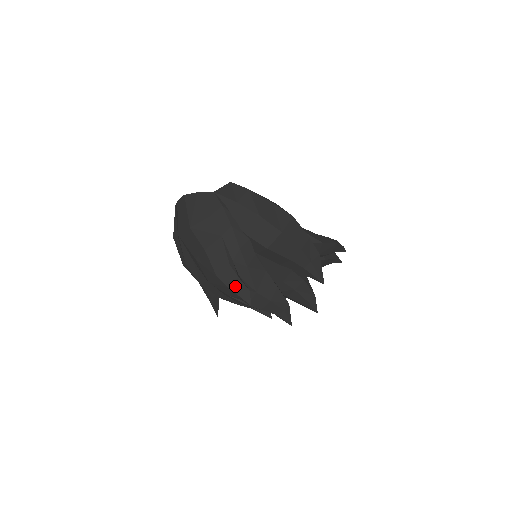
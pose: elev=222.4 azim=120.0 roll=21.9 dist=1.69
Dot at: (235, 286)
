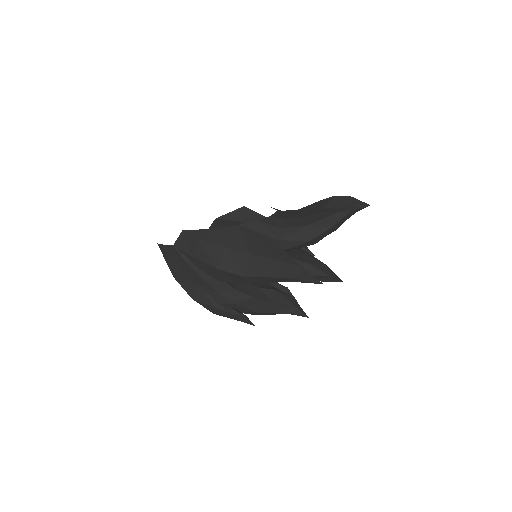
Dot at: (233, 317)
